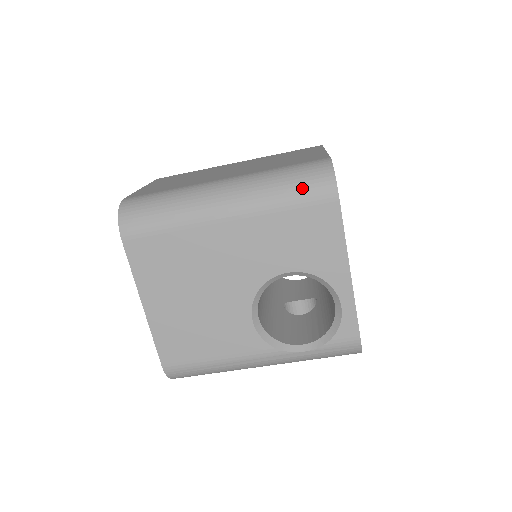
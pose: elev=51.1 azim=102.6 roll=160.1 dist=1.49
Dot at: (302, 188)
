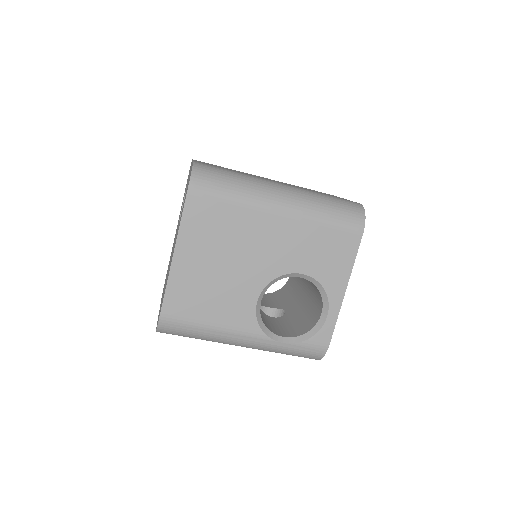
Dot at: (341, 215)
